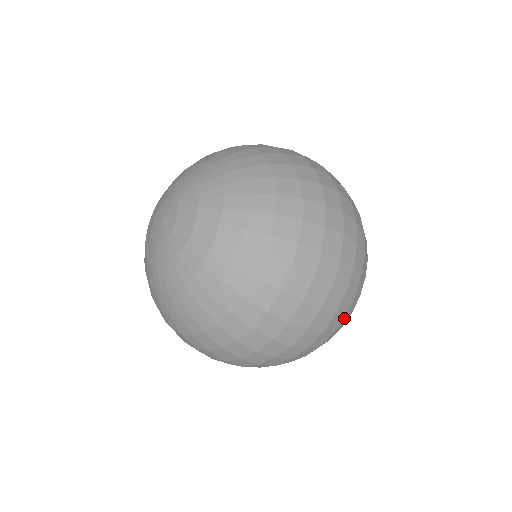
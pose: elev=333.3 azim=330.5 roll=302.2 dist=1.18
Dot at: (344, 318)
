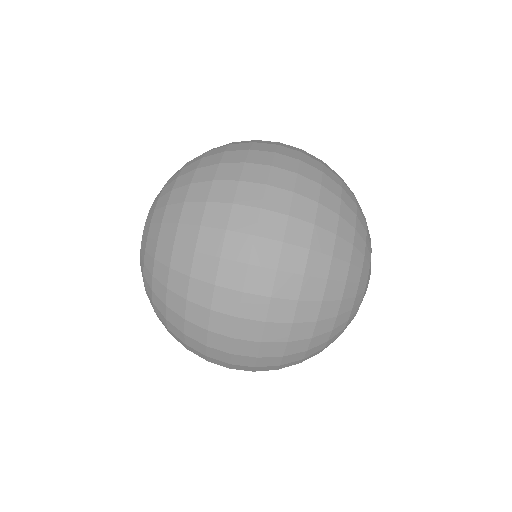
Dot at: (286, 357)
